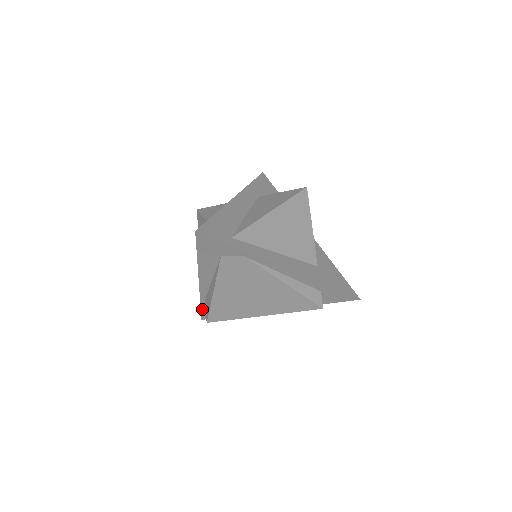
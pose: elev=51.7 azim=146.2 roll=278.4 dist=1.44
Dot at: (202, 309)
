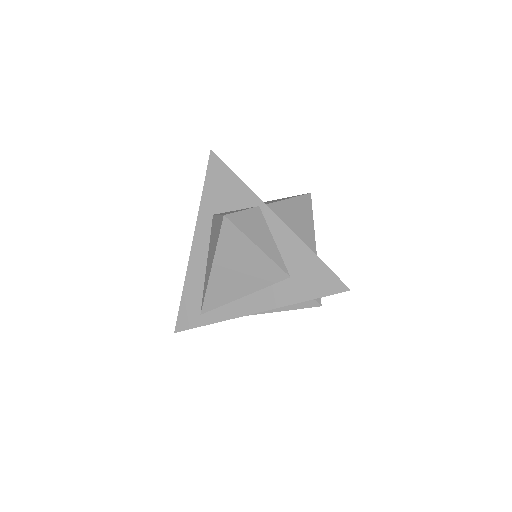
Dot at: occluded
